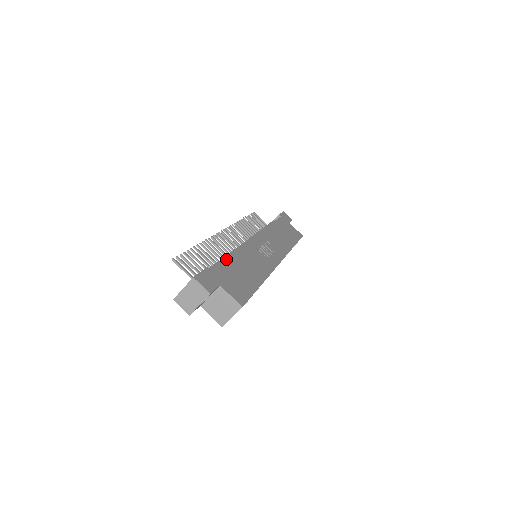
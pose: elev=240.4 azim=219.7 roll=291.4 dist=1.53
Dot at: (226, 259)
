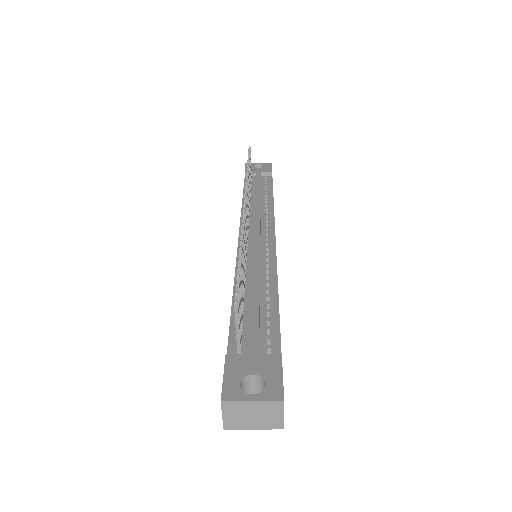
Dot at: occluded
